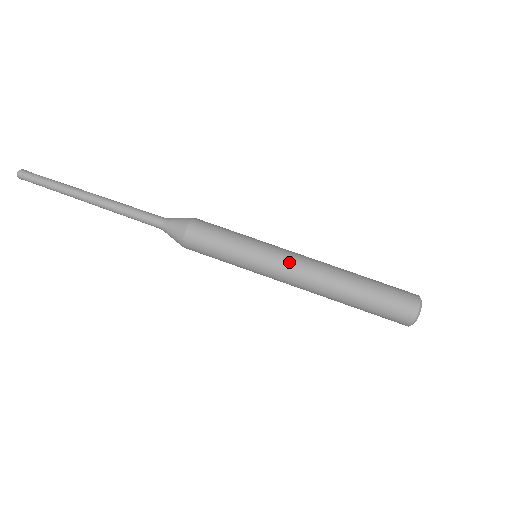
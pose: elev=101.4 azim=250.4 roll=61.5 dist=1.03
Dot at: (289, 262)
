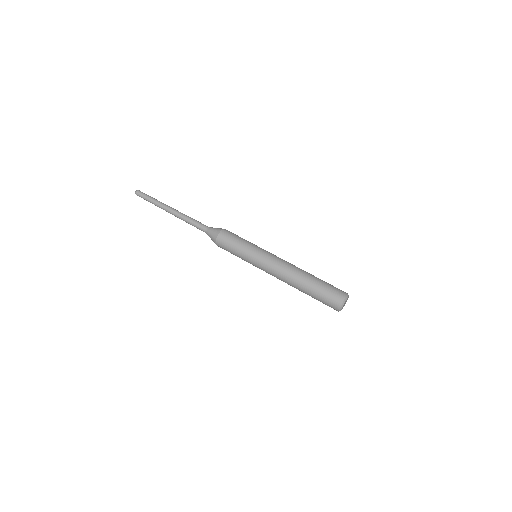
Dot at: (269, 267)
